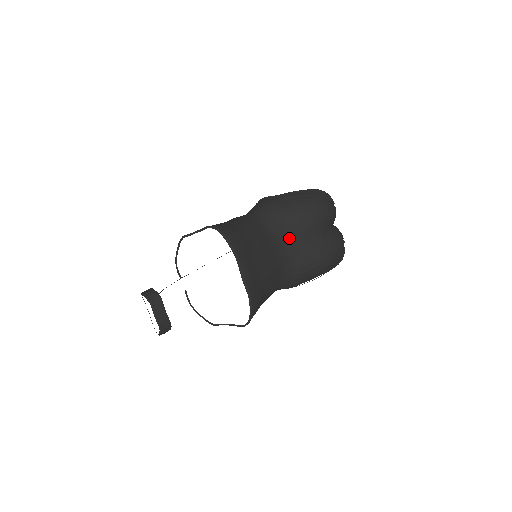
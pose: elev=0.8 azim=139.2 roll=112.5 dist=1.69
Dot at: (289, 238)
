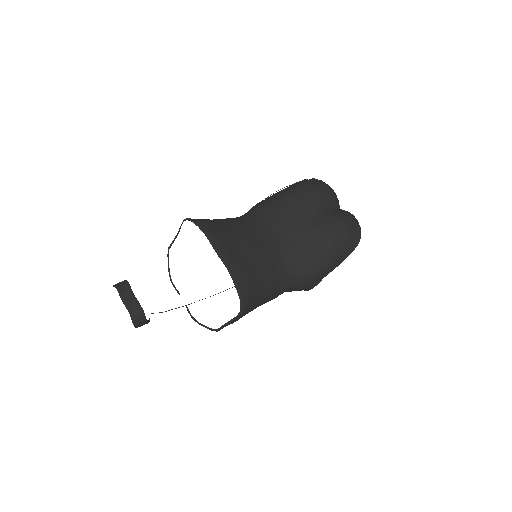
Dot at: (281, 223)
